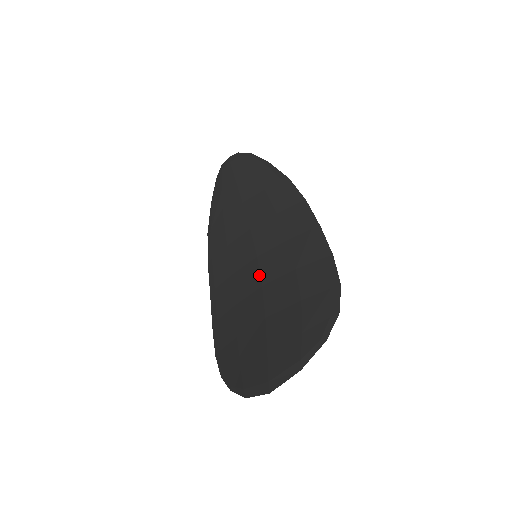
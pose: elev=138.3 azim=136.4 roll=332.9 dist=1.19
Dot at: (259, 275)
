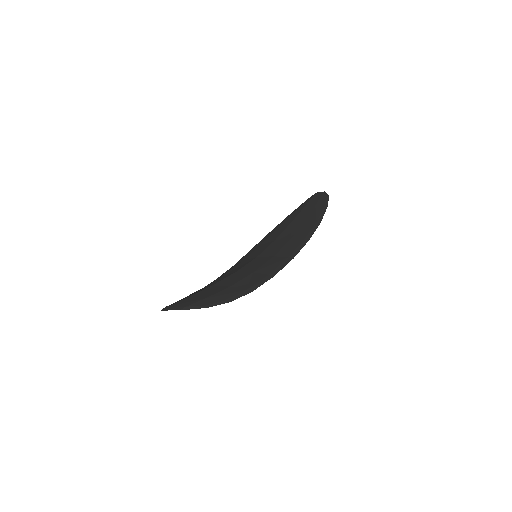
Dot at: (243, 266)
